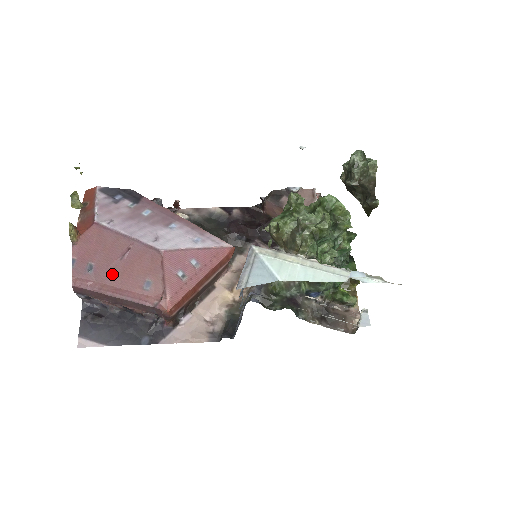
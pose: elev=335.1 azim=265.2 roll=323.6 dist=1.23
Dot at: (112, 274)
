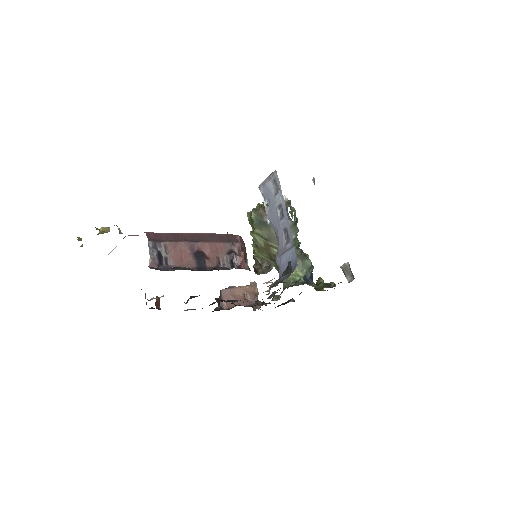
Dot at: occluded
